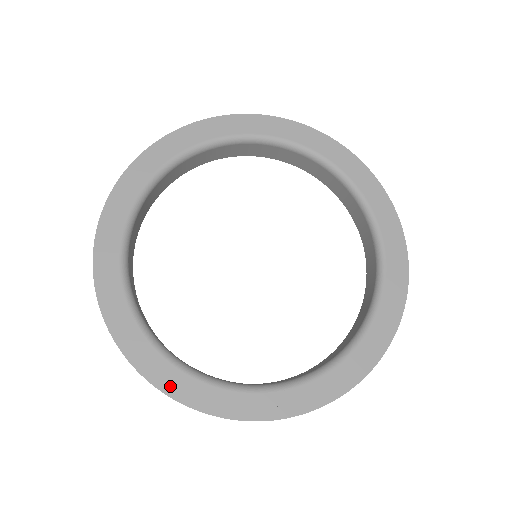
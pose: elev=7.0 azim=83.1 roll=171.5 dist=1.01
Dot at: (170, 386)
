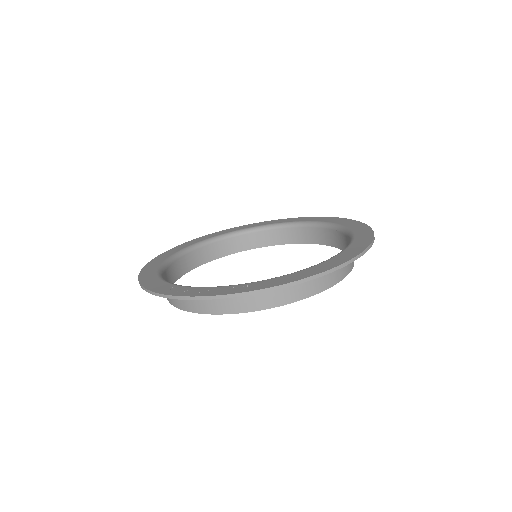
Dot at: (154, 287)
